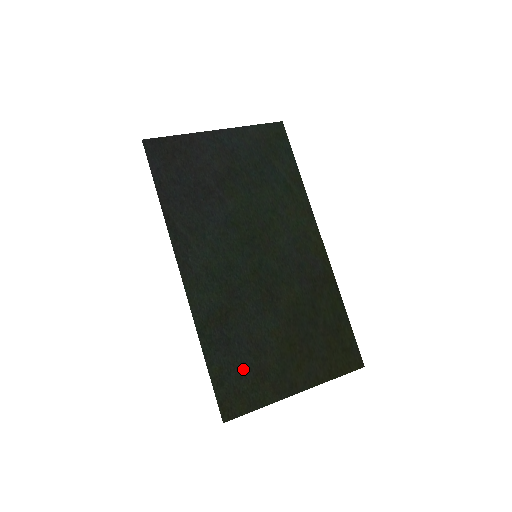
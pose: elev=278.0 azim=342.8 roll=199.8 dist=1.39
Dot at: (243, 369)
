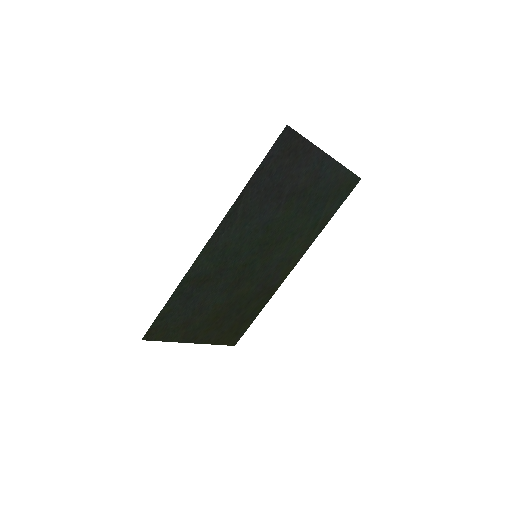
Dot at: (181, 317)
